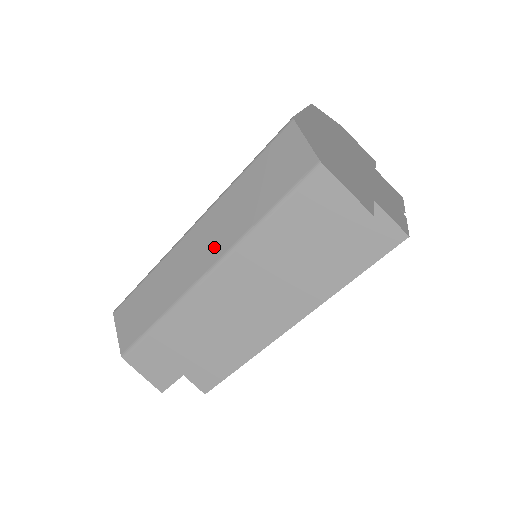
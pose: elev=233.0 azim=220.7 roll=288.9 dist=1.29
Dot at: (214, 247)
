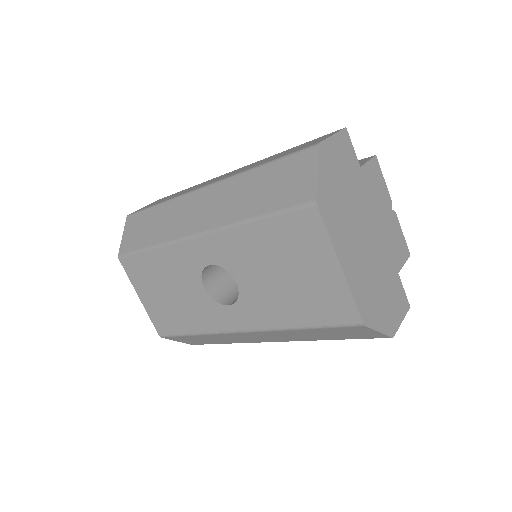
Dot at: (281, 339)
